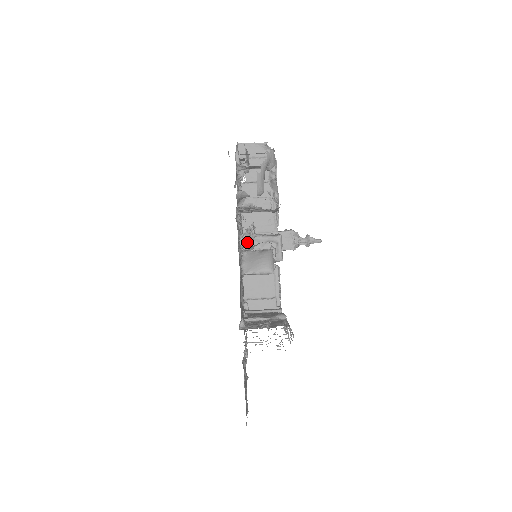
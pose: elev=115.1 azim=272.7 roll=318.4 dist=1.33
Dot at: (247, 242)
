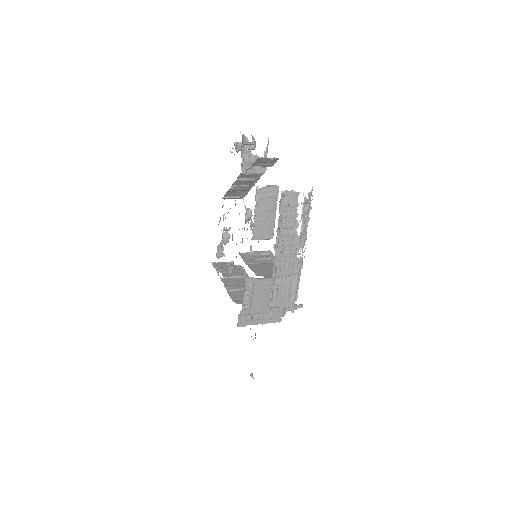
Dot at: occluded
